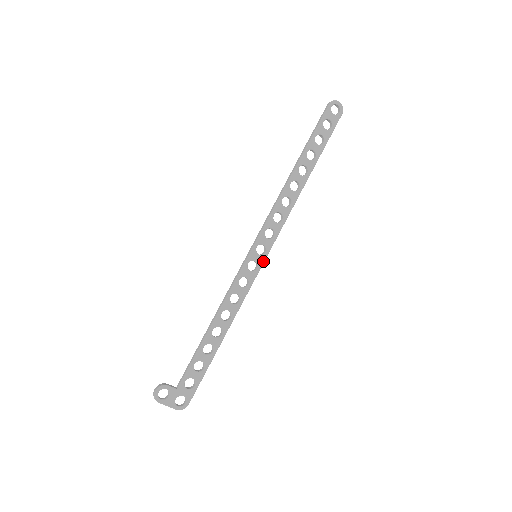
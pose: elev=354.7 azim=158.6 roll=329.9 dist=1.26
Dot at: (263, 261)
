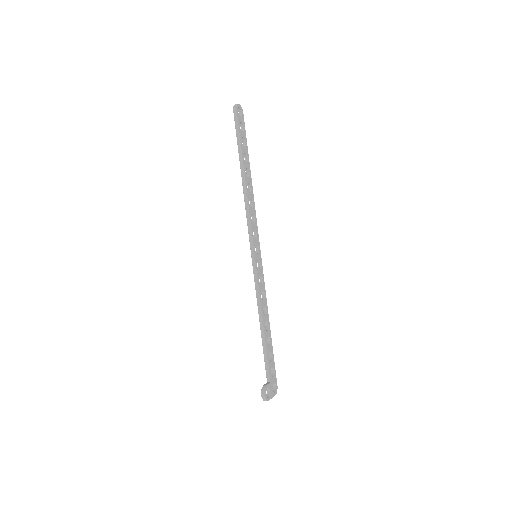
Dot at: occluded
